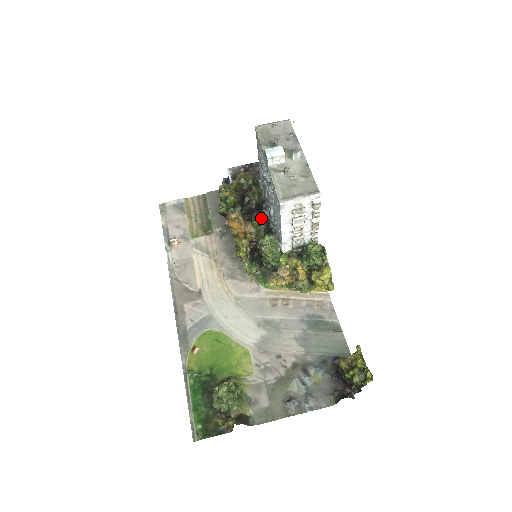
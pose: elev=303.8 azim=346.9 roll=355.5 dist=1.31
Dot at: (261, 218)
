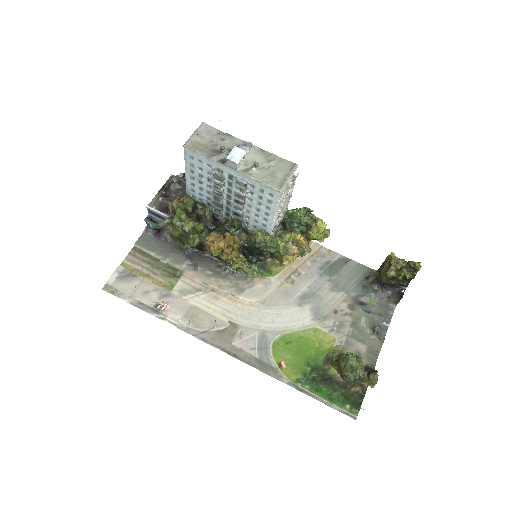
Dot at: (238, 223)
